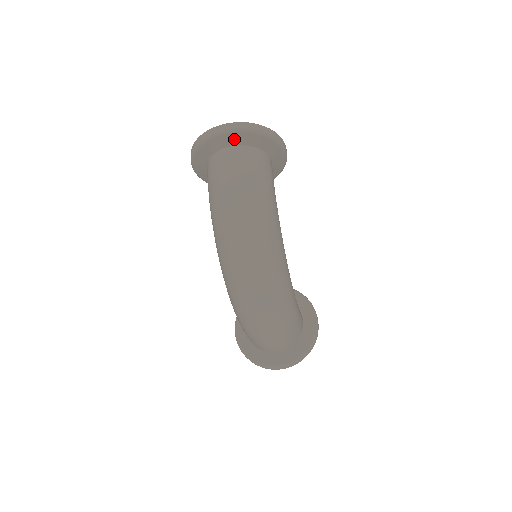
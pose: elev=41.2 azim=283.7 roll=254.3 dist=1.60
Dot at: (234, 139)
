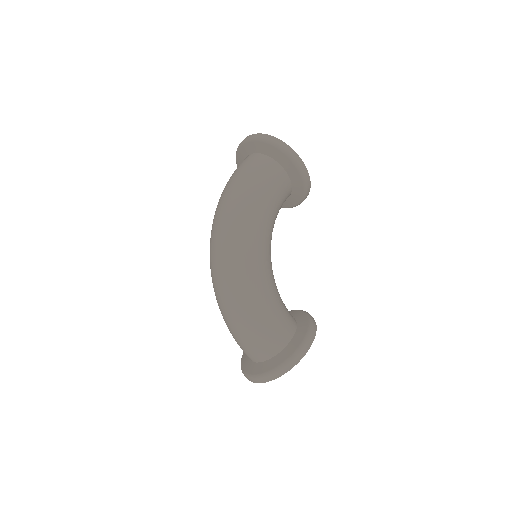
Dot at: (250, 147)
